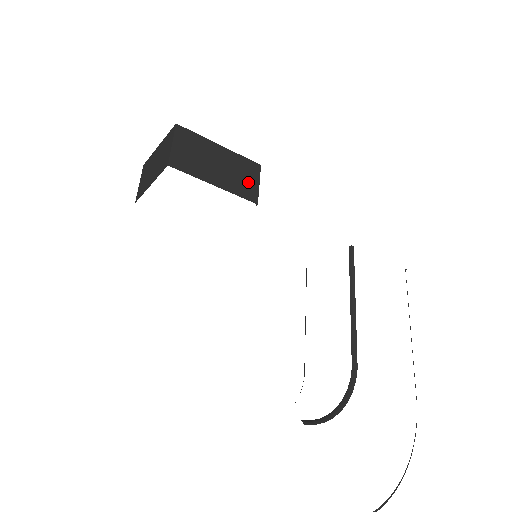
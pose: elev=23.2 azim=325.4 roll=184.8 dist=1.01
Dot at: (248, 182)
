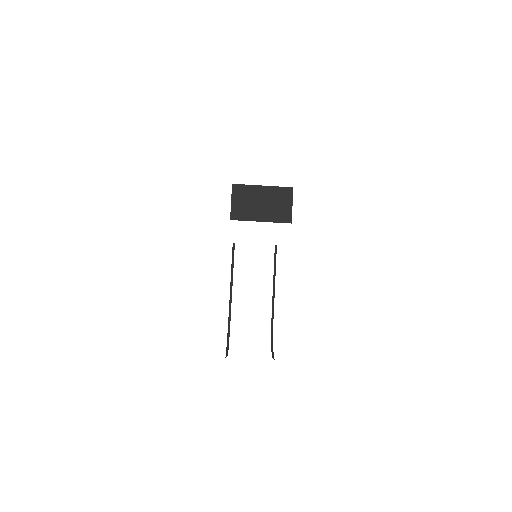
Dot at: occluded
